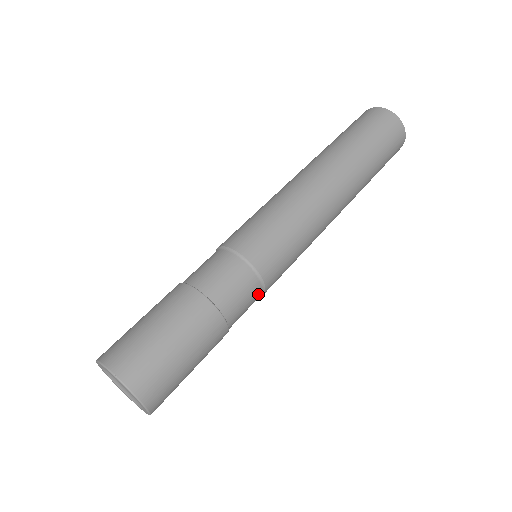
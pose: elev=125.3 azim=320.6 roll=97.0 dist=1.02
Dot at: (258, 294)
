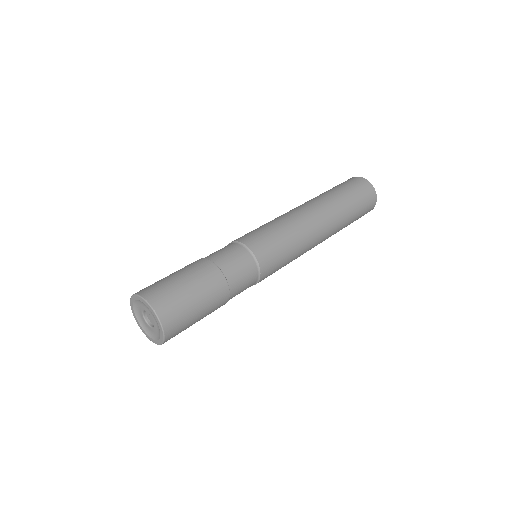
Dot at: (254, 278)
